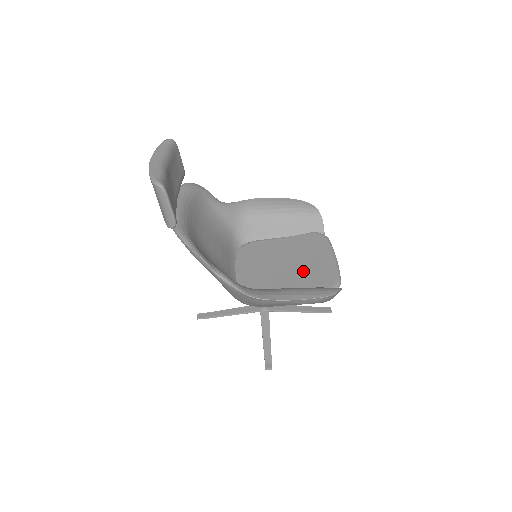
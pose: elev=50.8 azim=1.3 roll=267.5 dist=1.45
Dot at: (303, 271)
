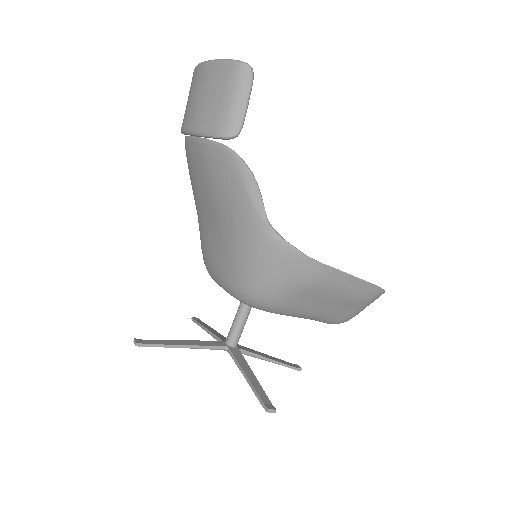
Dot at: occluded
